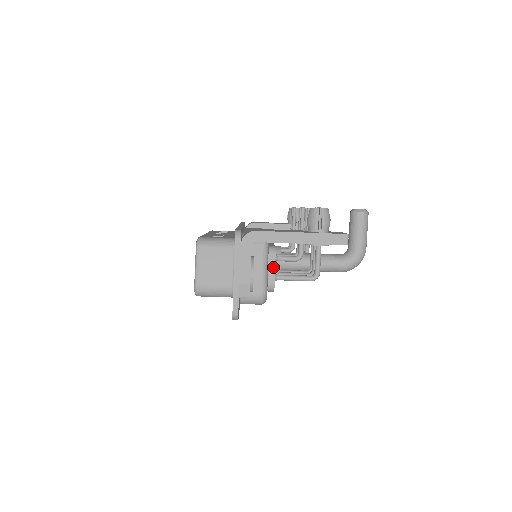
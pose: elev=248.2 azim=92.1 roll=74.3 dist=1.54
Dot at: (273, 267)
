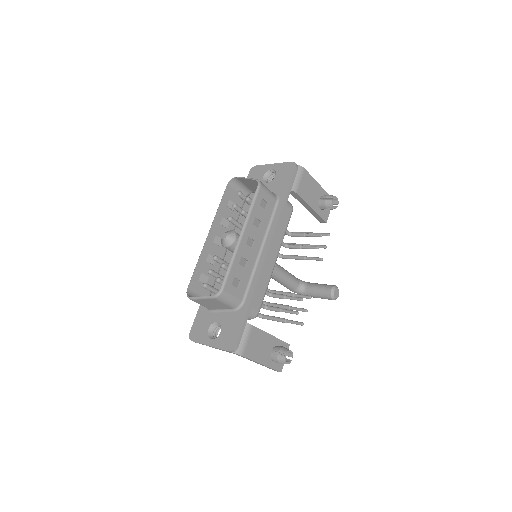
Dot at: occluded
